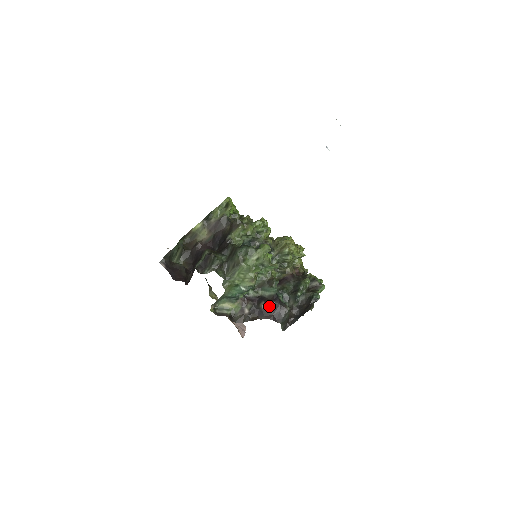
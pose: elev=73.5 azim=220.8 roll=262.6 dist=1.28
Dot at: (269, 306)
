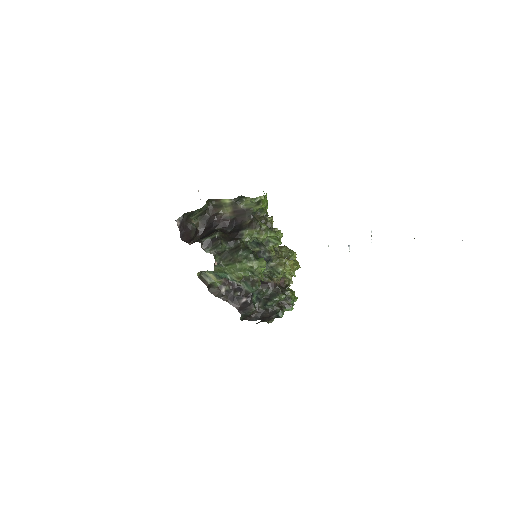
Dot at: (241, 299)
